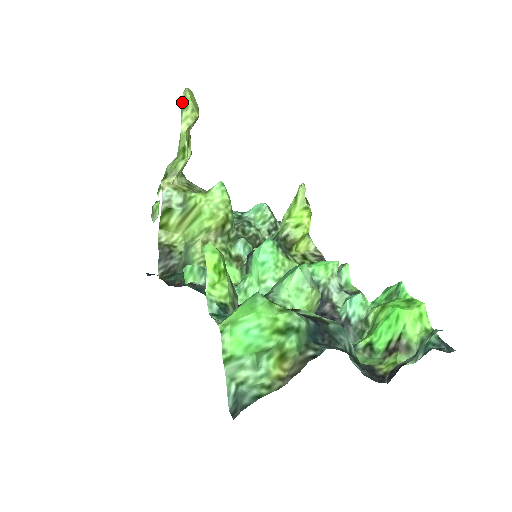
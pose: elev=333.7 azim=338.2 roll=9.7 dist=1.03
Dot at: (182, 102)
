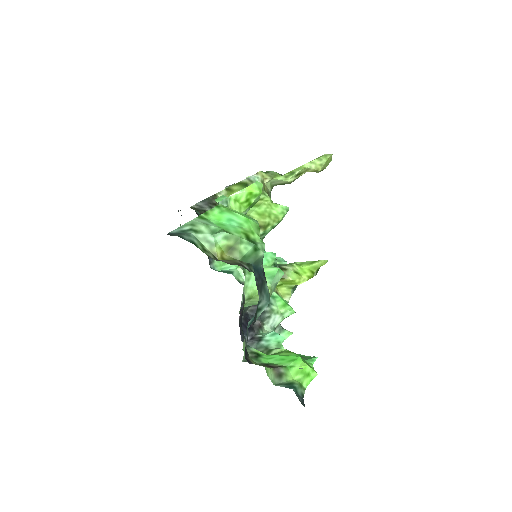
Dot at: (322, 156)
